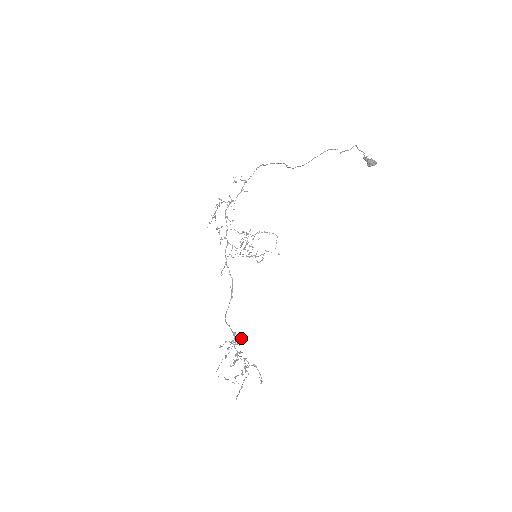
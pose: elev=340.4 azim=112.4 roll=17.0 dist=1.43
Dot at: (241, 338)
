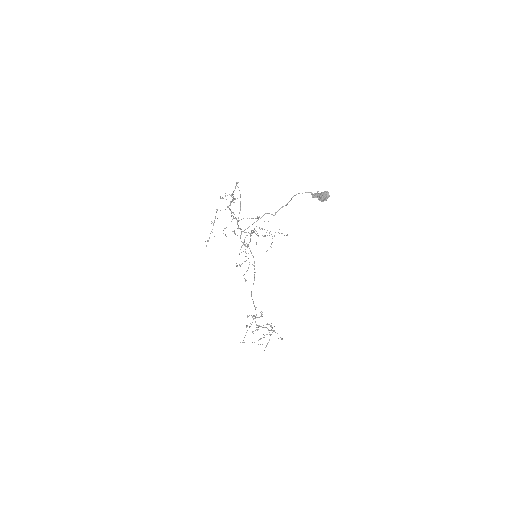
Dot at: (260, 312)
